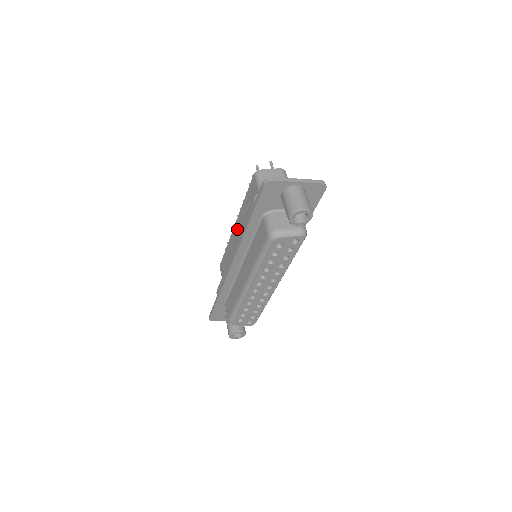
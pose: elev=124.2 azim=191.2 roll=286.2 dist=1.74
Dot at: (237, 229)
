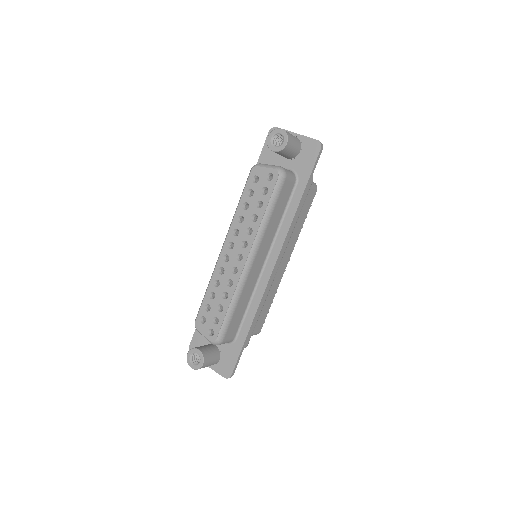
Dot at: occluded
